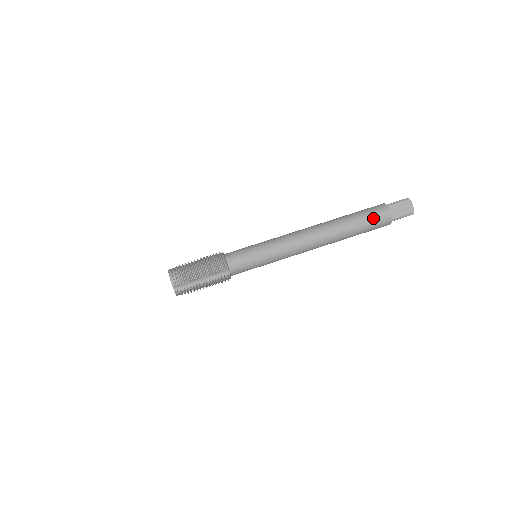
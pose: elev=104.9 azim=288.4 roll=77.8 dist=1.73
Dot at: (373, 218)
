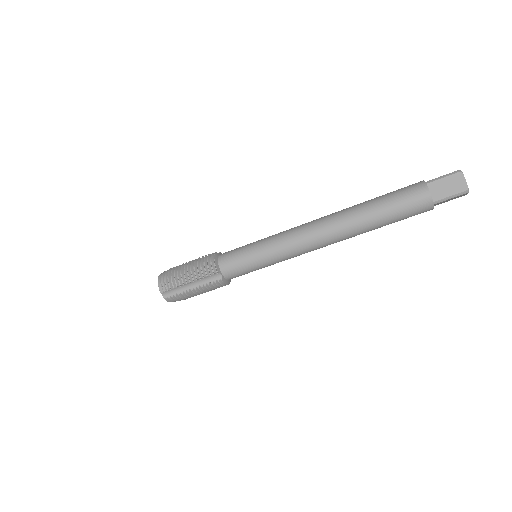
Dot at: (404, 202)
